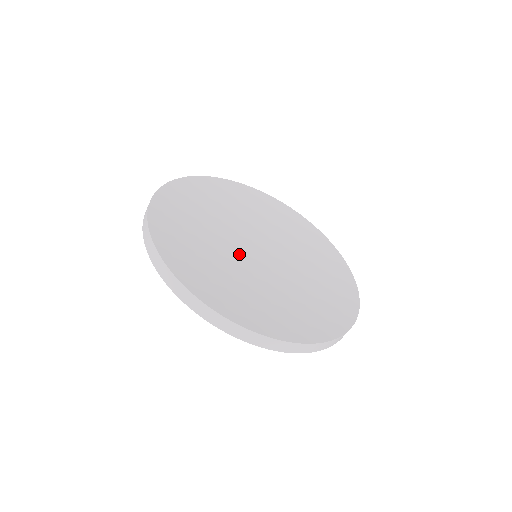
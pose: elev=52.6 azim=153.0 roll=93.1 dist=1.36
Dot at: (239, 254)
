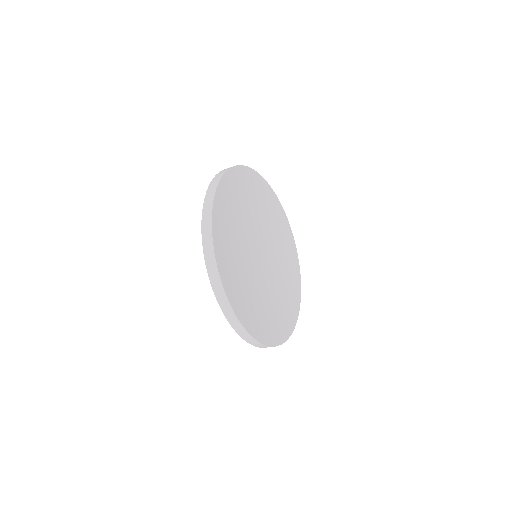
Dot at: (255, 268)
